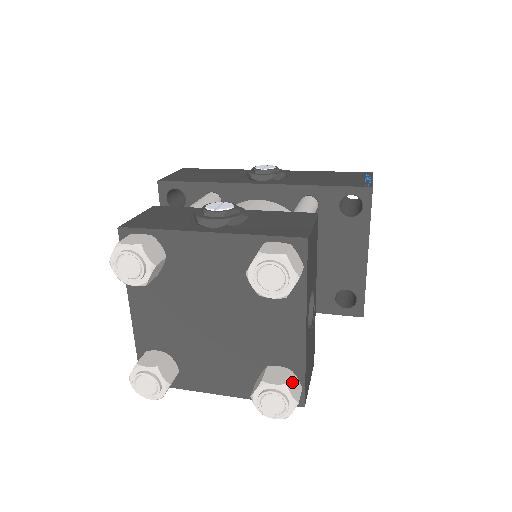
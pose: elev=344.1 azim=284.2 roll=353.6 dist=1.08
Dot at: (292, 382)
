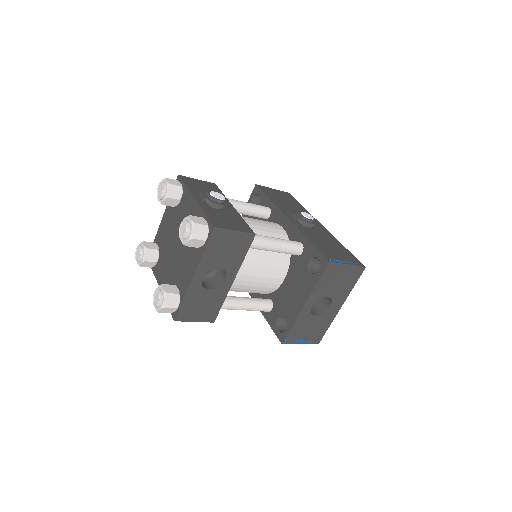
Dot at: (173, 298)
